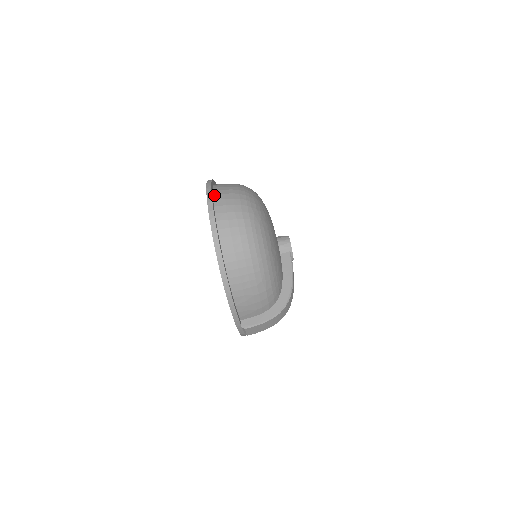
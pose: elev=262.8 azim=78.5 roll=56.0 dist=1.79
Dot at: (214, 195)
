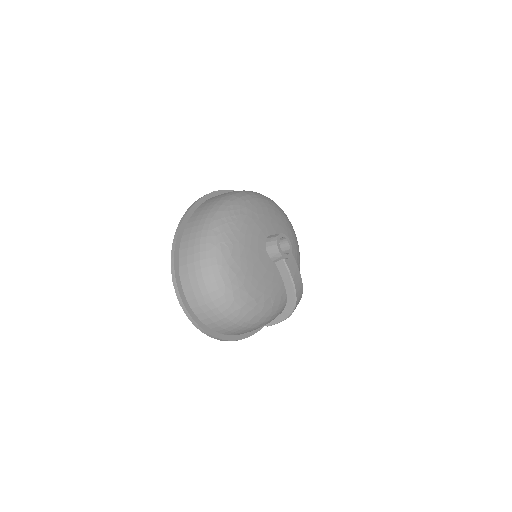
Dot at: (182, 285)
